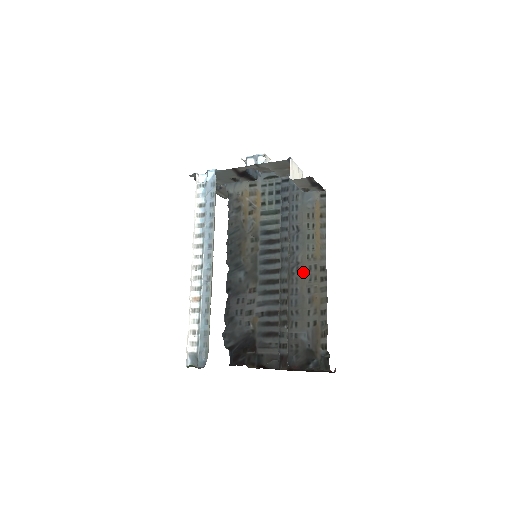
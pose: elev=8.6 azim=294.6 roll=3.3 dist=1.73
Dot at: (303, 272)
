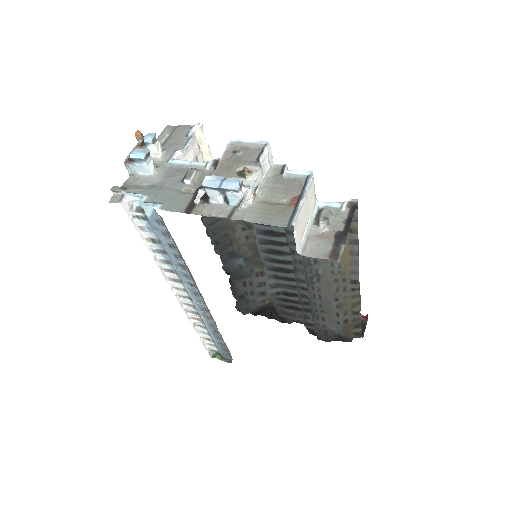
Dot at: (327, 283)
